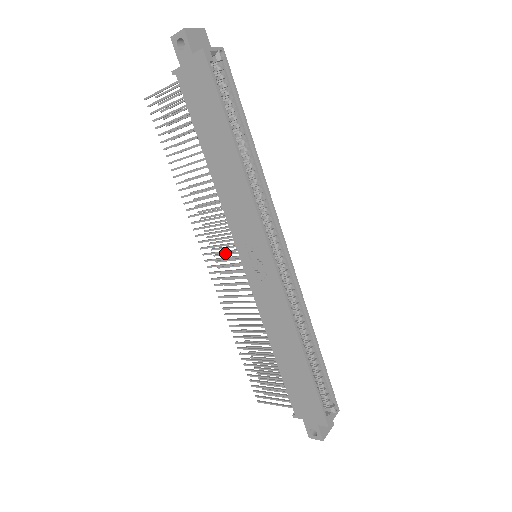
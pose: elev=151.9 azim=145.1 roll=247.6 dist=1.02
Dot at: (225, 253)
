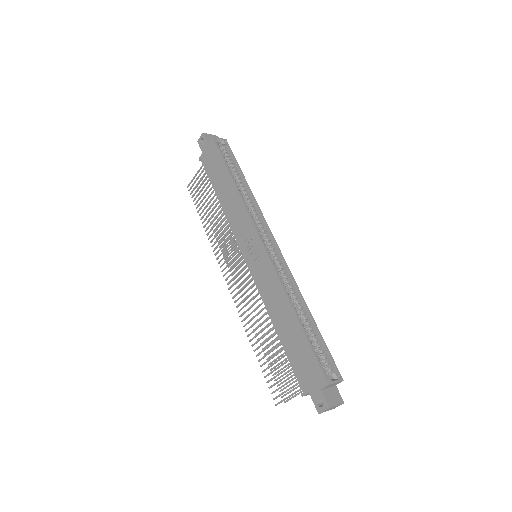
Dot at: (240, 272)
